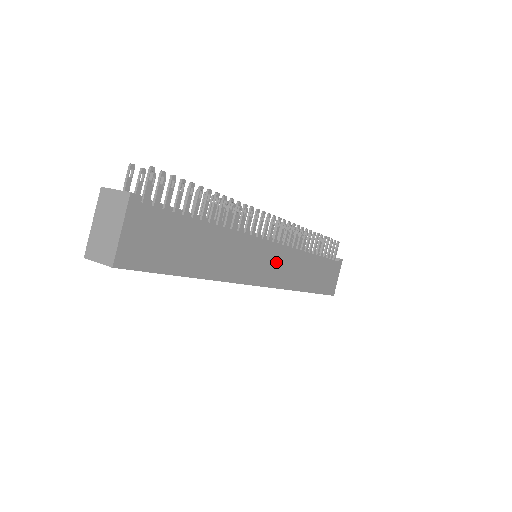
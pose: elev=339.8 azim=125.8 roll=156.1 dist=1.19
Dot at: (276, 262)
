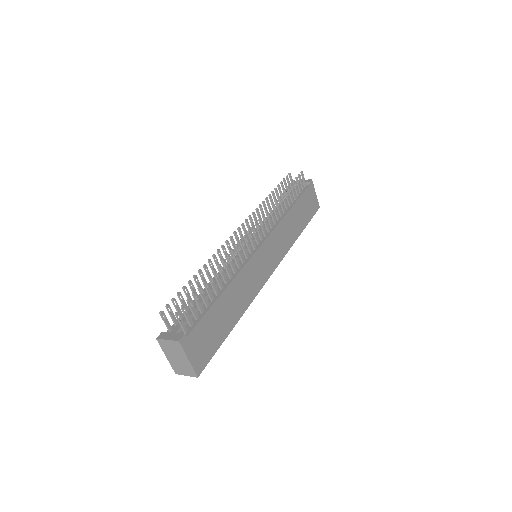
Dot at: (271, 250)
